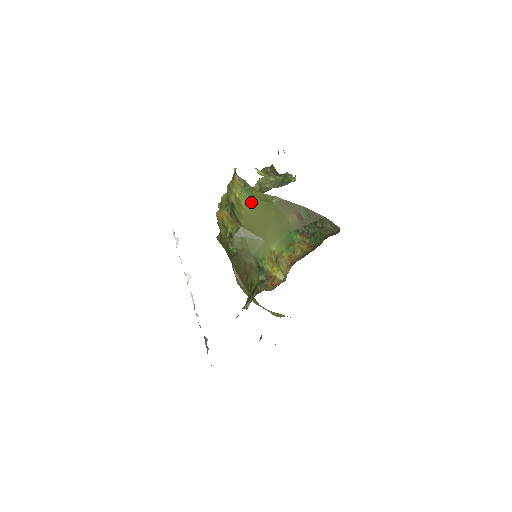
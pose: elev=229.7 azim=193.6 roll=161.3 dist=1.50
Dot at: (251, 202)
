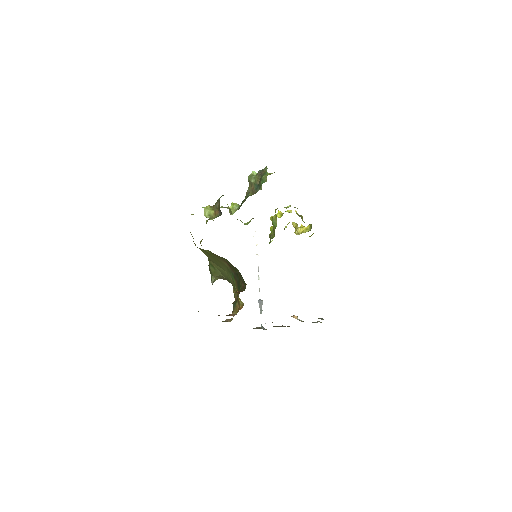
Dot at: occluded
